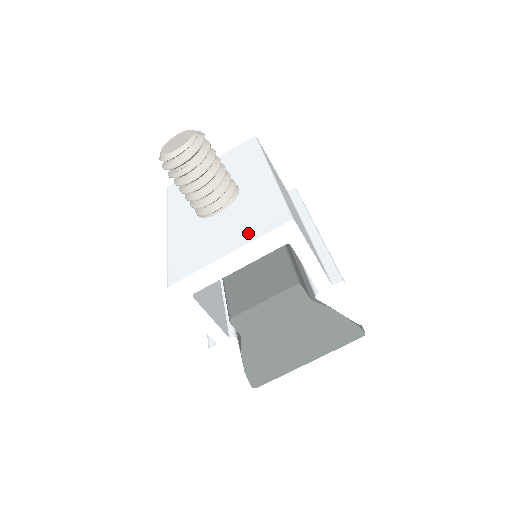
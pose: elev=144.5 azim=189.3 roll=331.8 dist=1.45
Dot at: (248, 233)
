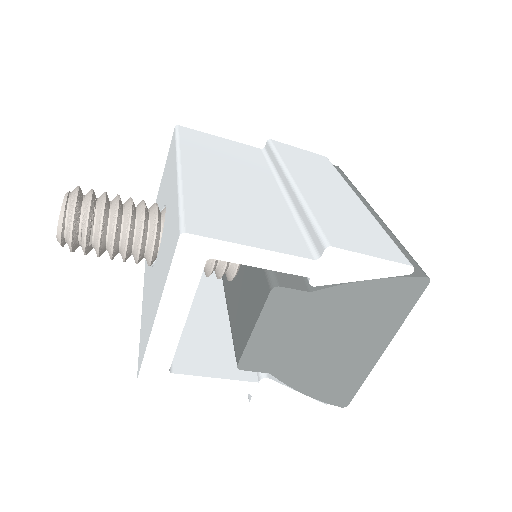
Dot at: (163, 275)
